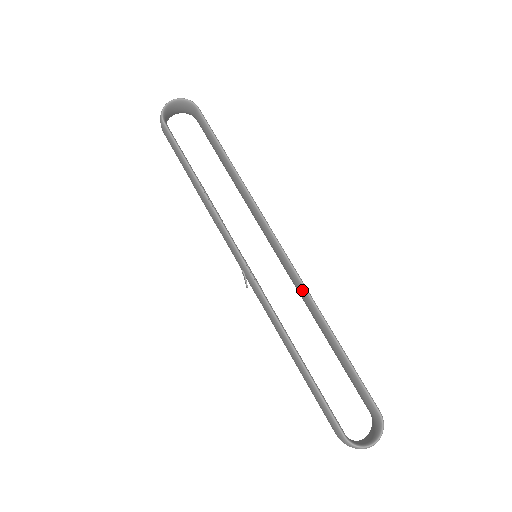
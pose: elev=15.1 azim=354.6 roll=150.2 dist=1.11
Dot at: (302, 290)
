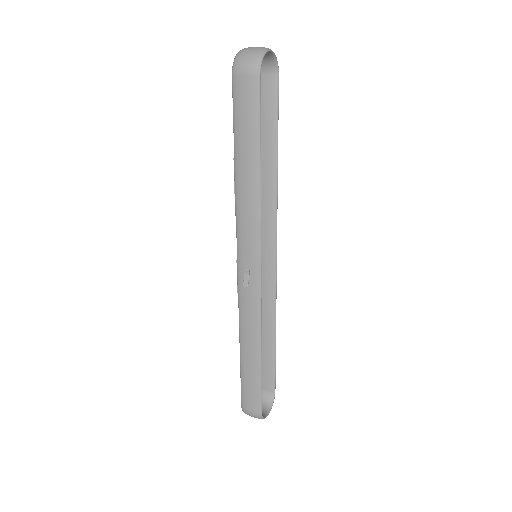
Dot at: (272, 295)
